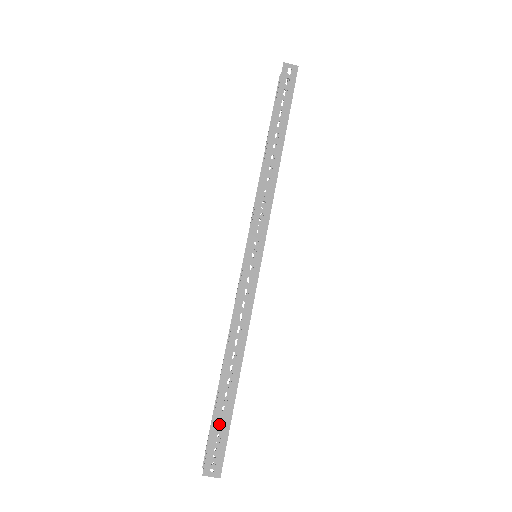
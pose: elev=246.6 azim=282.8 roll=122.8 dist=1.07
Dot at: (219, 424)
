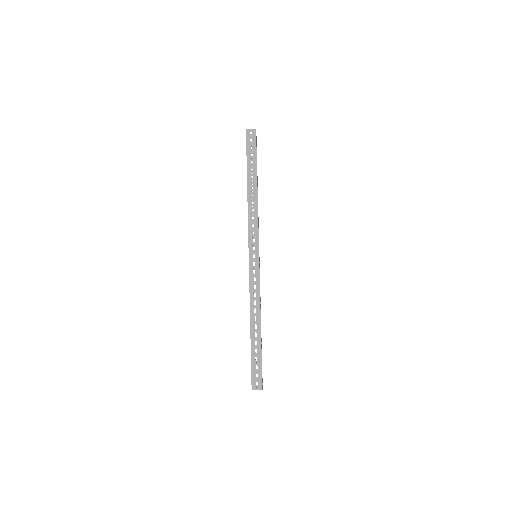
Dot at: (256, 361)
